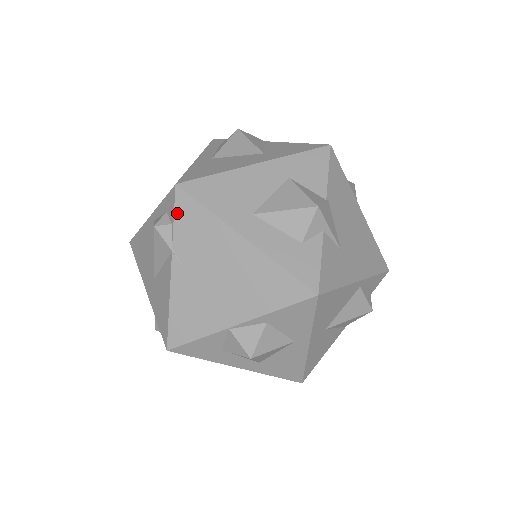
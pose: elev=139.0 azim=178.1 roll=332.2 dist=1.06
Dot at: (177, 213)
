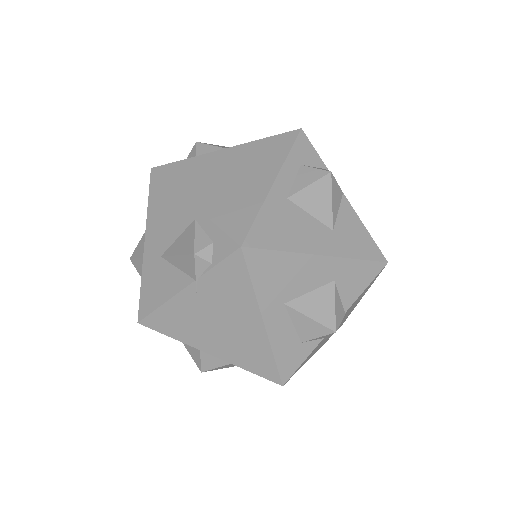
Dot at: (223, 264)
